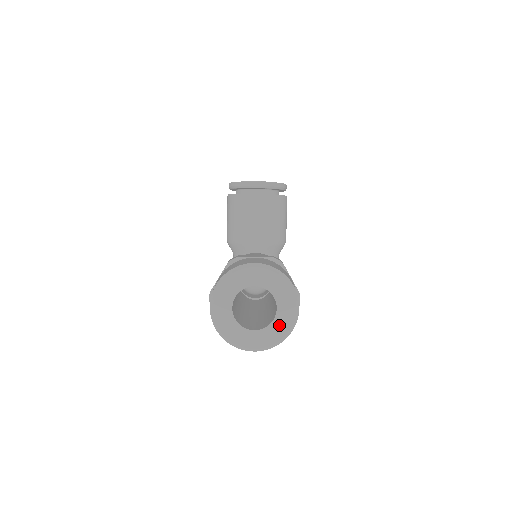
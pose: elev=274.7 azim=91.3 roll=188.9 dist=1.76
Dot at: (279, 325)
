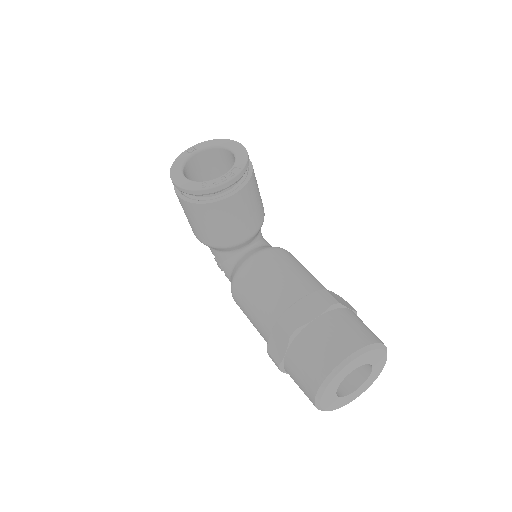
Dot at: (375, 374)
